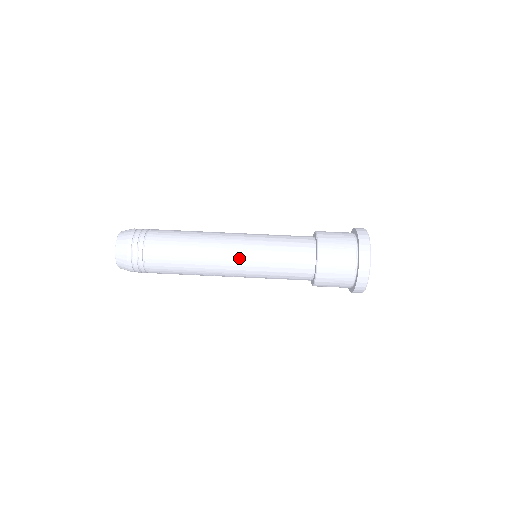
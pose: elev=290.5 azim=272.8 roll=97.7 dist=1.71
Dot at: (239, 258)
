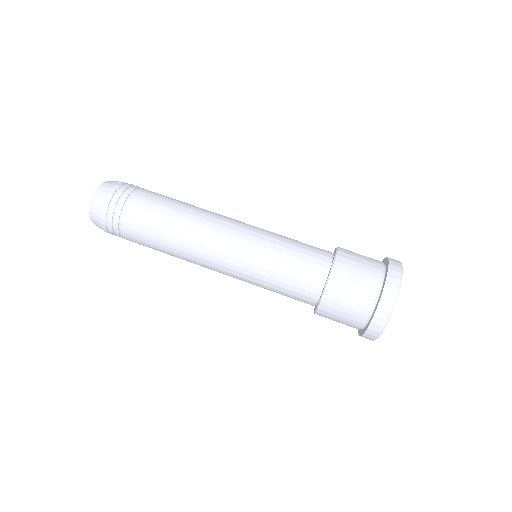
Dot at: (241, 230)
